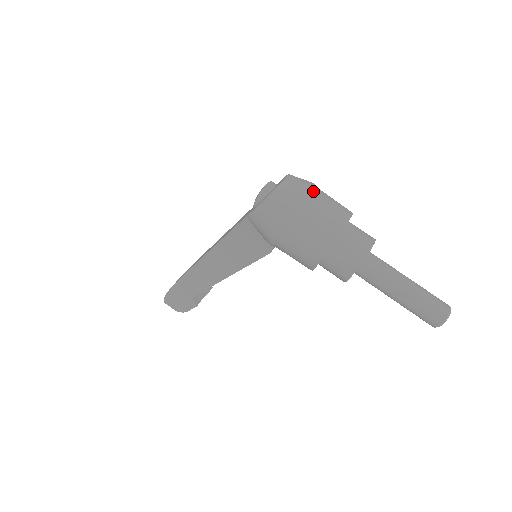
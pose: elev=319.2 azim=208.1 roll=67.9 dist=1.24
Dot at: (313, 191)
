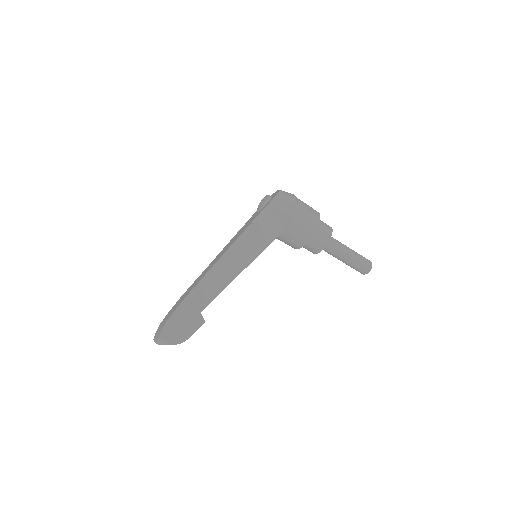
Dot at: occluded
